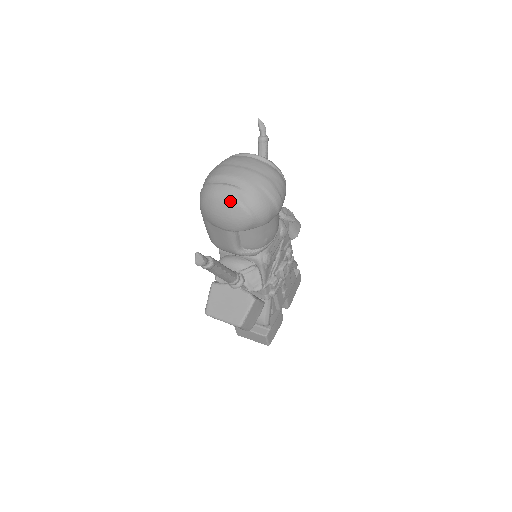
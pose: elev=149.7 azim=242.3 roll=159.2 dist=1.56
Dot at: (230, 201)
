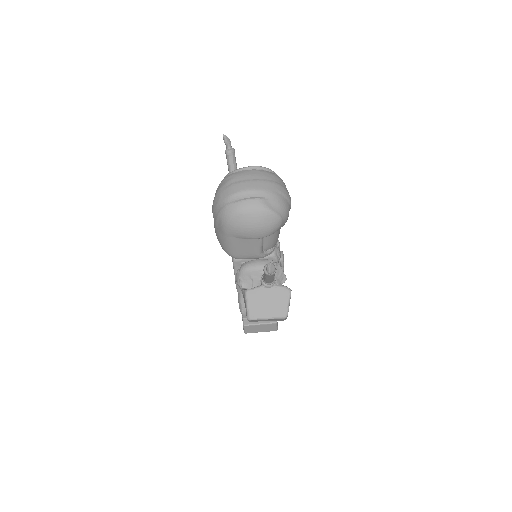
Dot at: (261, 212)
